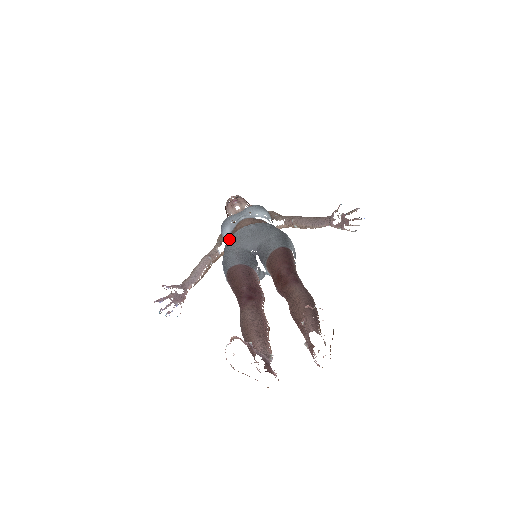
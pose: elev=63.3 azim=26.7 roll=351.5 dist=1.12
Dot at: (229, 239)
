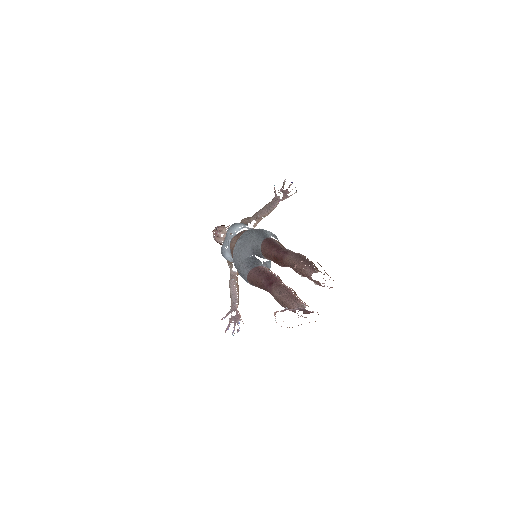
Dot at: (233, 260)
